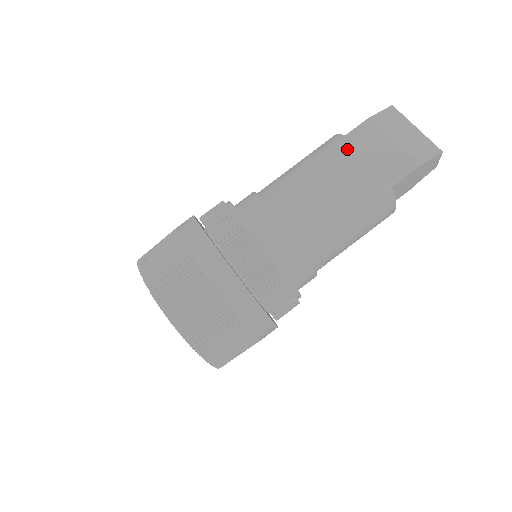
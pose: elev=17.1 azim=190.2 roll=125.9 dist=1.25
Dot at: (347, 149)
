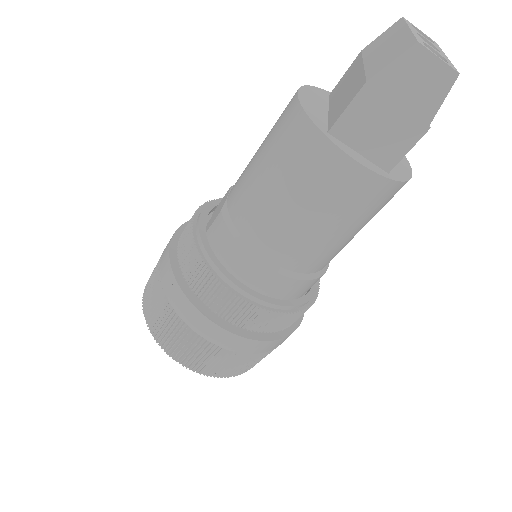
Dot at: occluded
